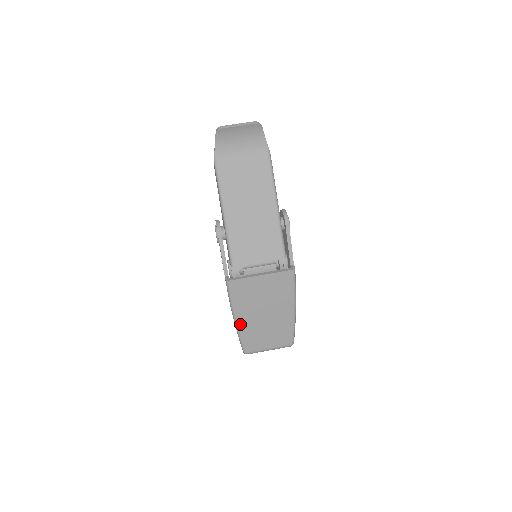
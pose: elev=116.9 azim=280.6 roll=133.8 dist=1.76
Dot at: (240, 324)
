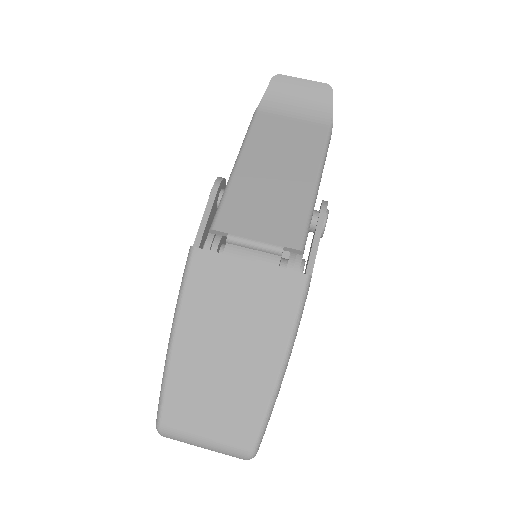
Dot at: (176, 349)
